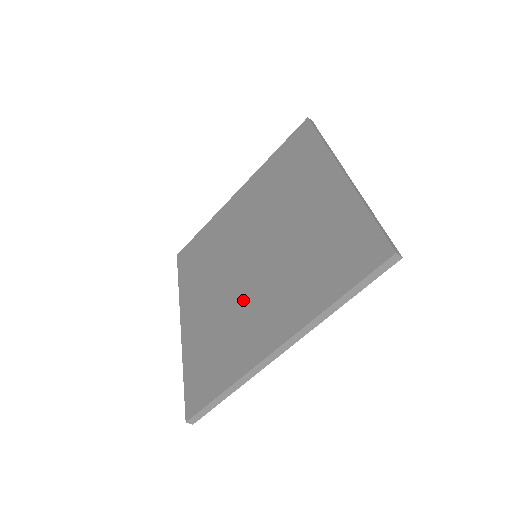
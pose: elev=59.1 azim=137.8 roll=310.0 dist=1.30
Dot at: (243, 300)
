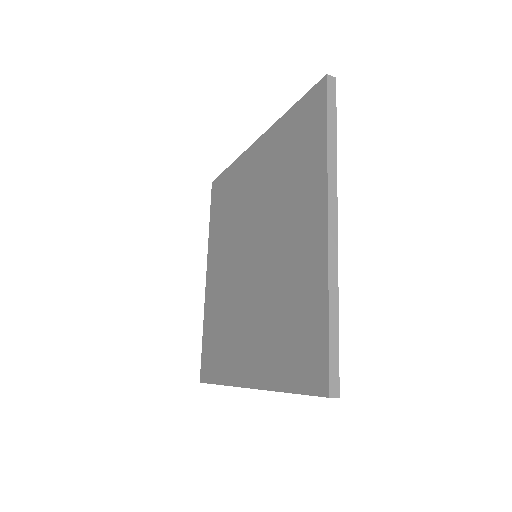
Dot at: (238, 306)
